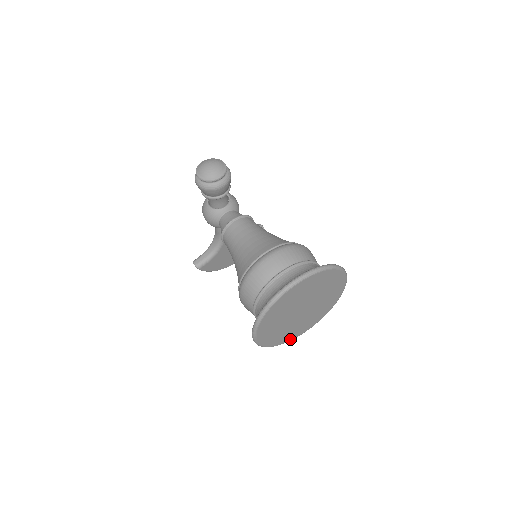
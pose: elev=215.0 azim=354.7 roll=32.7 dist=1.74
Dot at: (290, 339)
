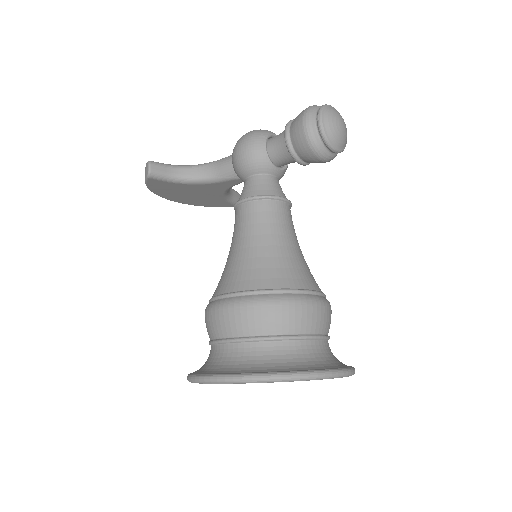
Dot at: occluded
